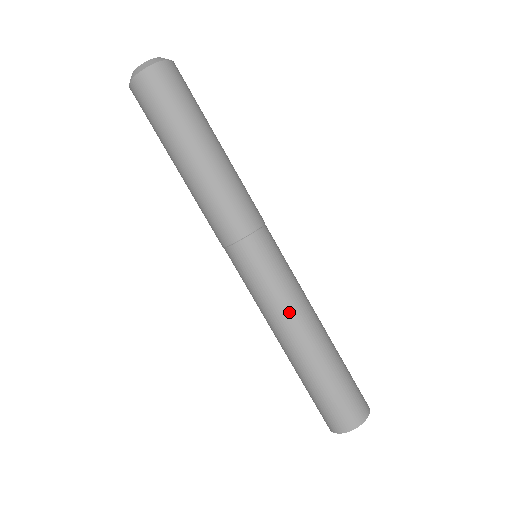
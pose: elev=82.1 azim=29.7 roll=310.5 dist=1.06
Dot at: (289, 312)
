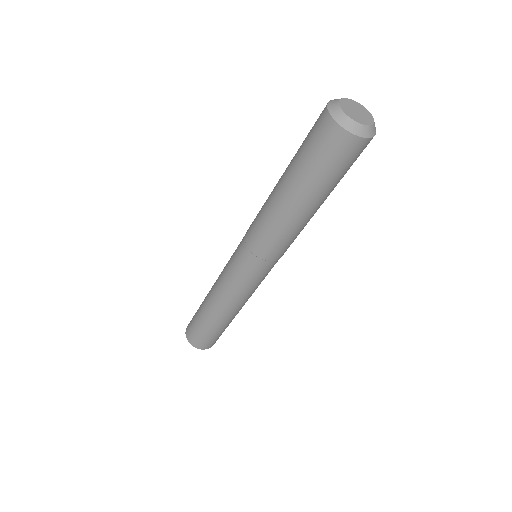
Dot at: (225, 294)
